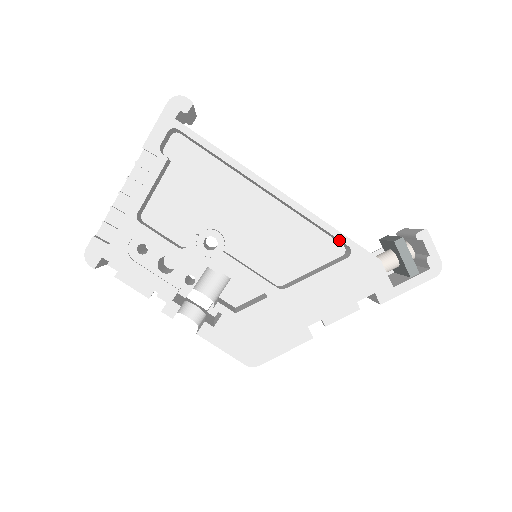
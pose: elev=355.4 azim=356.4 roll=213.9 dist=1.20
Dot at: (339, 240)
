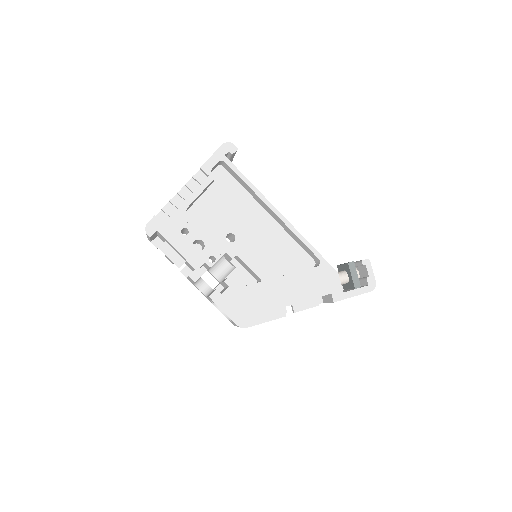
Dot at: (313, 254)
